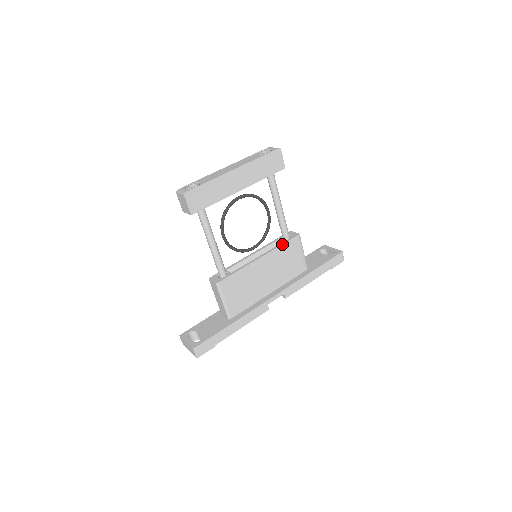
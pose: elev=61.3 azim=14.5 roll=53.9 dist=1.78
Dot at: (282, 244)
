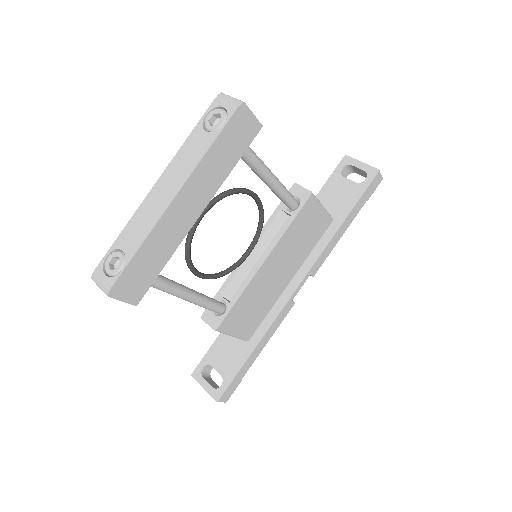
Dot at: (290, 224)
